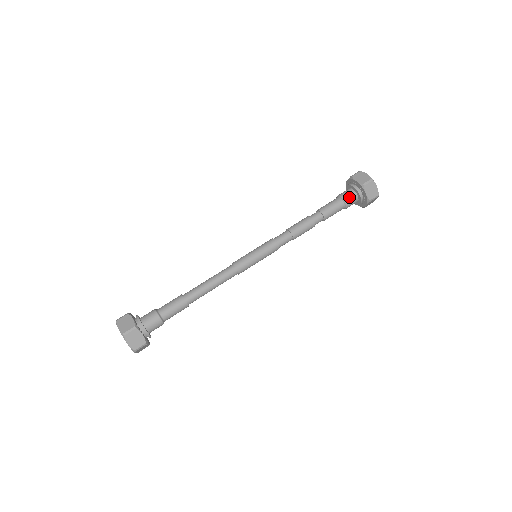
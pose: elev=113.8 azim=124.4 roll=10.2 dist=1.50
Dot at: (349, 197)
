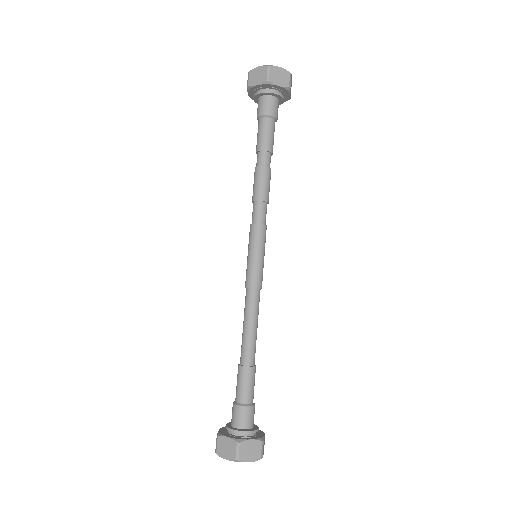
Dot at: (268, 107)
